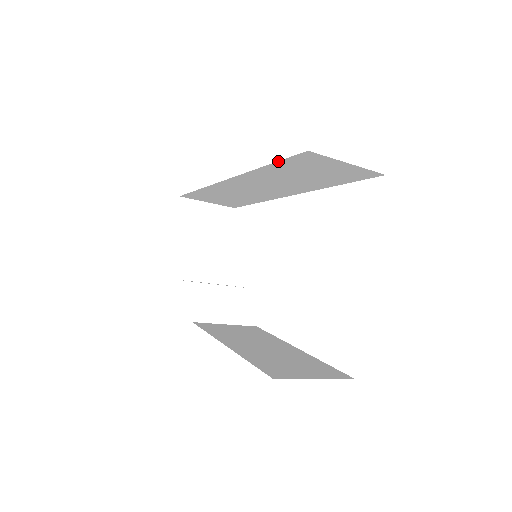
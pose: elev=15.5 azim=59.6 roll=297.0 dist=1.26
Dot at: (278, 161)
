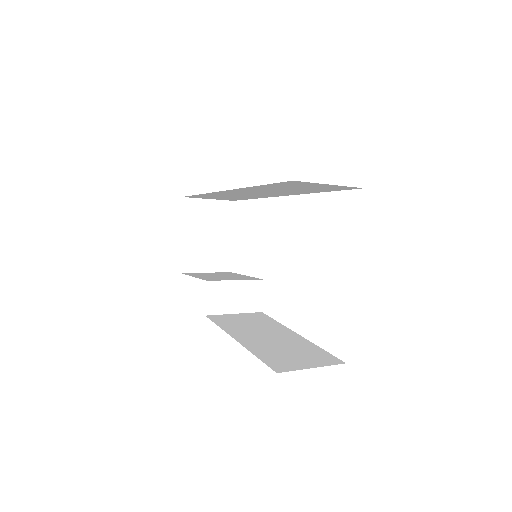
Dot at: (268, 184)
